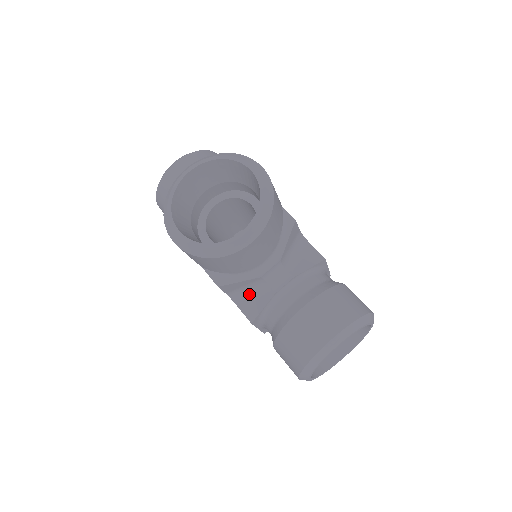
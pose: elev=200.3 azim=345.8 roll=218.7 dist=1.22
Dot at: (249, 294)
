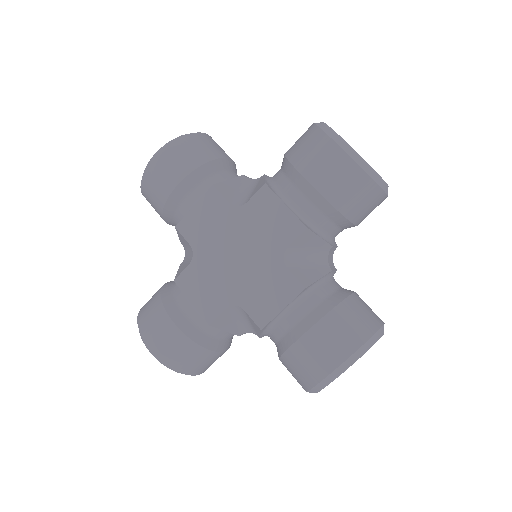
Dot at: (305, 261)
